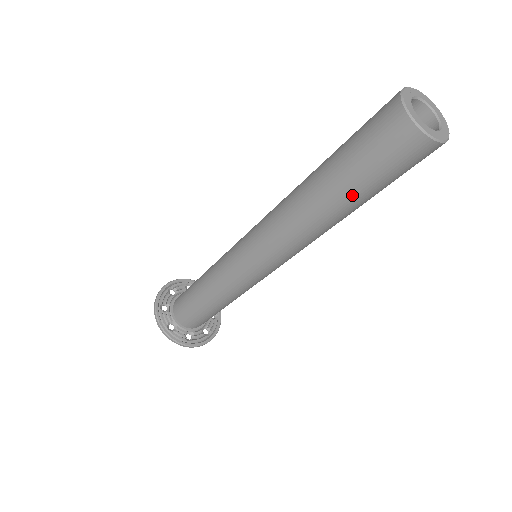
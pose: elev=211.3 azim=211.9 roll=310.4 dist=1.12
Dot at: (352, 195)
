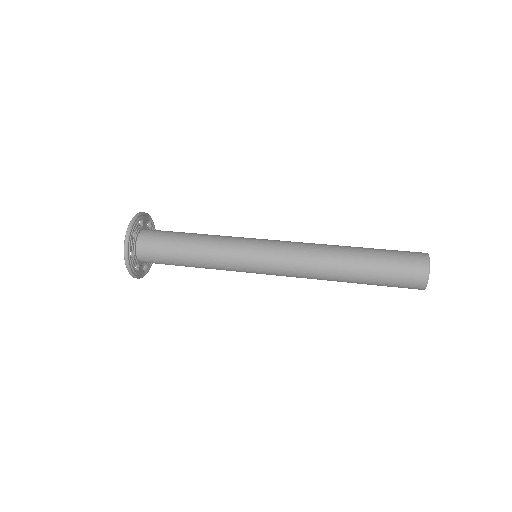
Dot at: occluded
